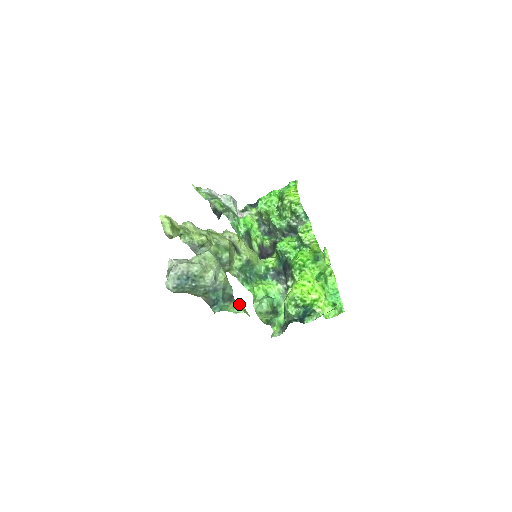
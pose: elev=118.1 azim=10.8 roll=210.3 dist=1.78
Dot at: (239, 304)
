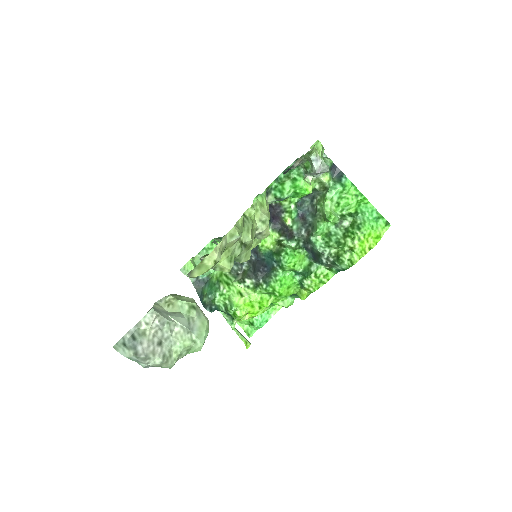
Dot at: occluded
